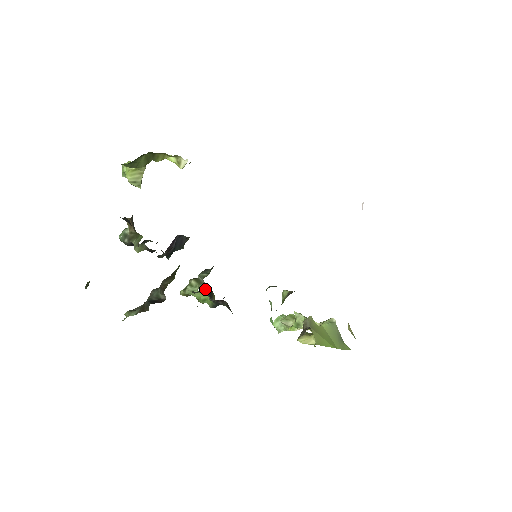
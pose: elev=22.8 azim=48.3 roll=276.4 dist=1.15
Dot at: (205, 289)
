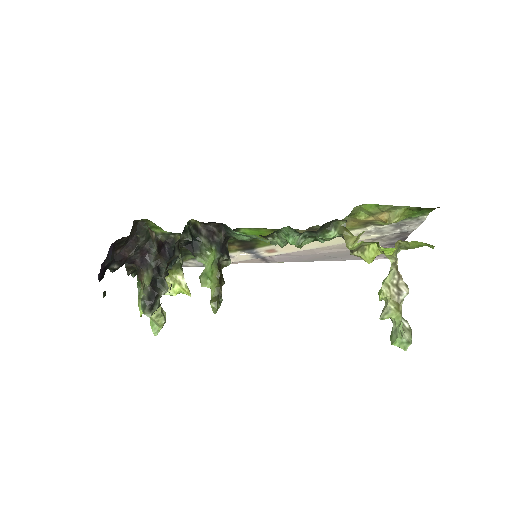
Dot at: (193, 235)
